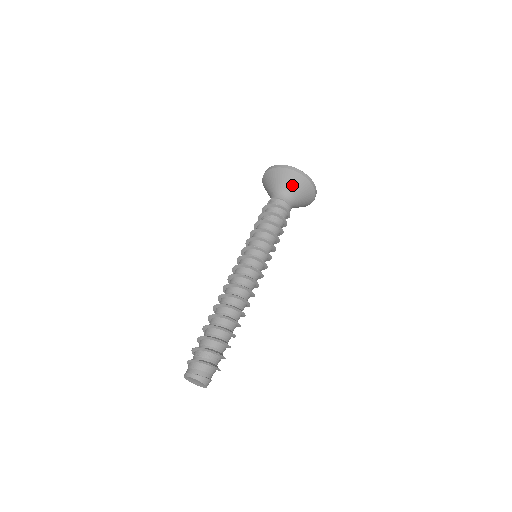
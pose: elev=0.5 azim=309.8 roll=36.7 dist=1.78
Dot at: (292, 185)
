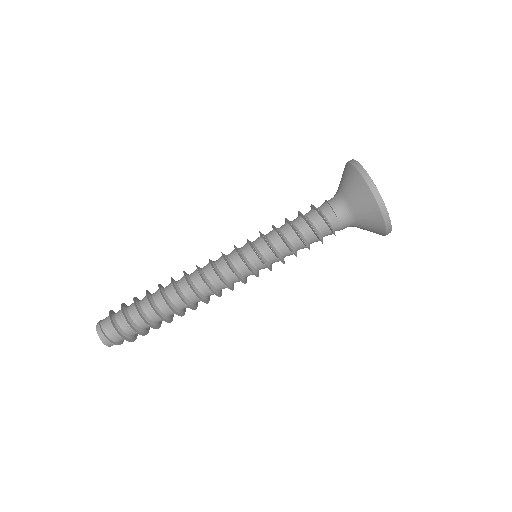
Dot at: (351, 191)
